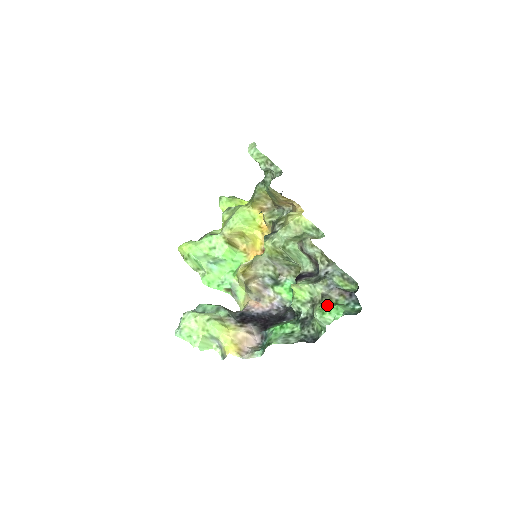
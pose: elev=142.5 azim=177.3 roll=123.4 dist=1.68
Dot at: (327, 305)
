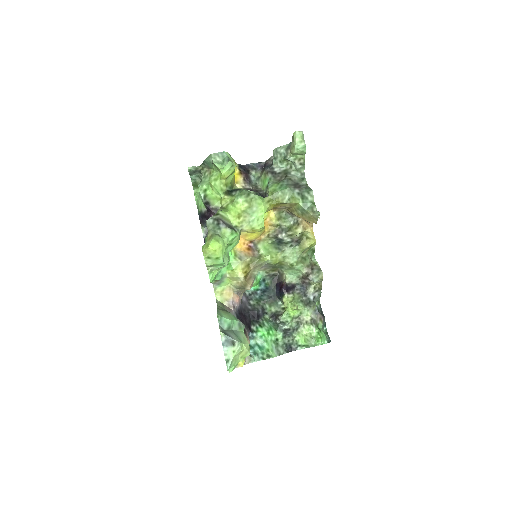
Dot at: (319, 333)
